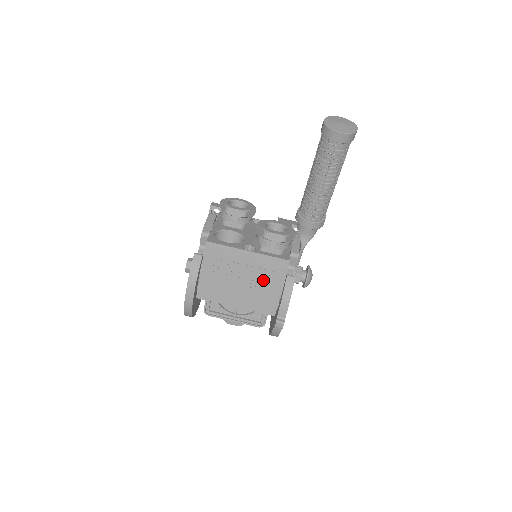
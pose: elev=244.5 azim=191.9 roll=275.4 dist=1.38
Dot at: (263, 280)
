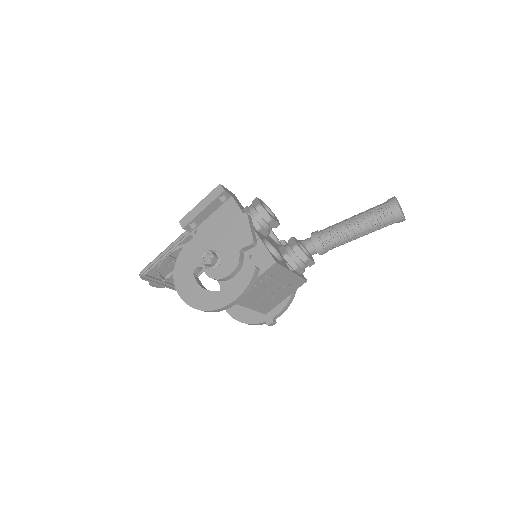
Dot at: (282, 292)
